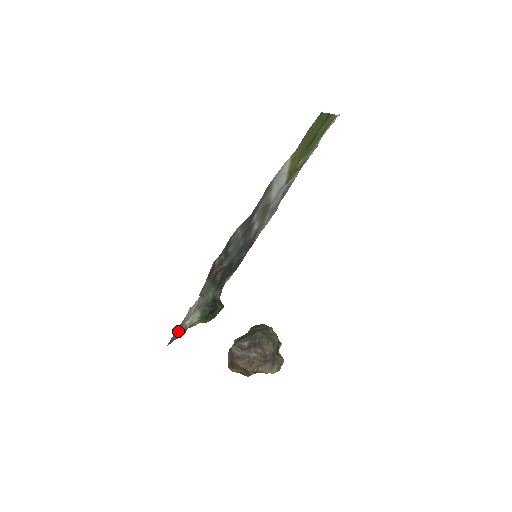
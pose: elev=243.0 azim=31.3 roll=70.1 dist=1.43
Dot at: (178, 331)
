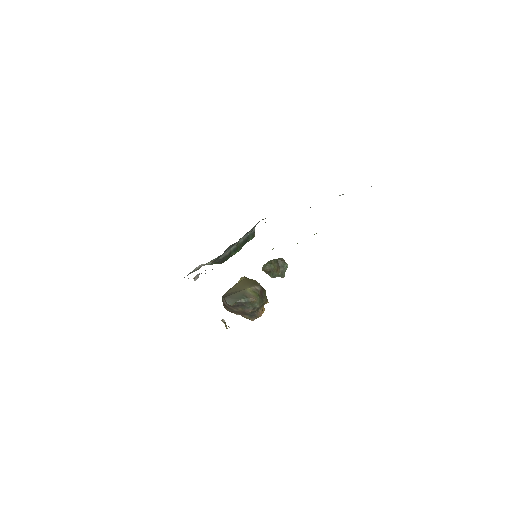
Dot at: (189, 273)
